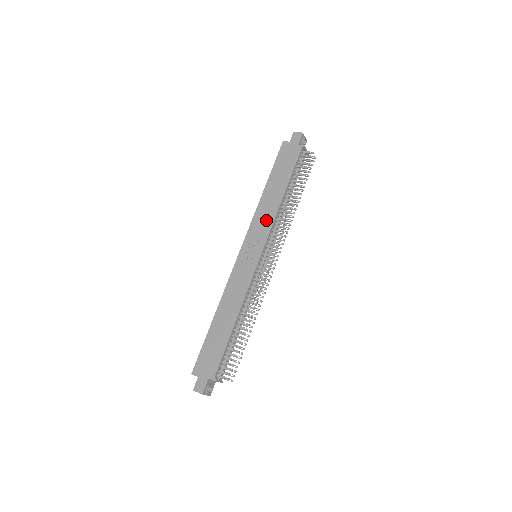
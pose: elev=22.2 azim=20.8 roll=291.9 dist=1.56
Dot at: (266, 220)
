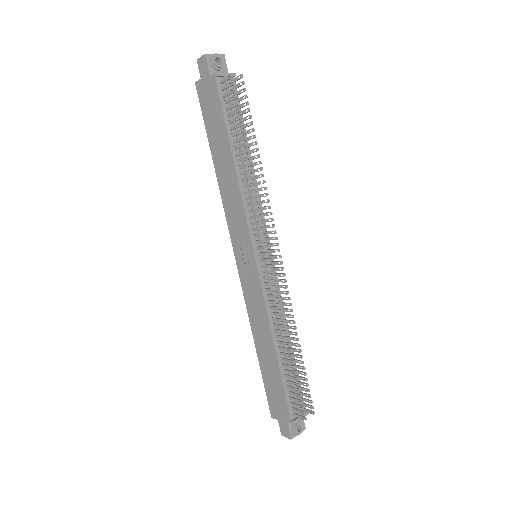
Dot at: (236, 209)
